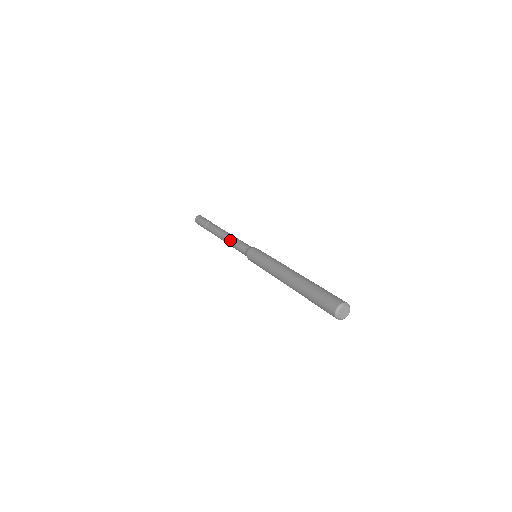
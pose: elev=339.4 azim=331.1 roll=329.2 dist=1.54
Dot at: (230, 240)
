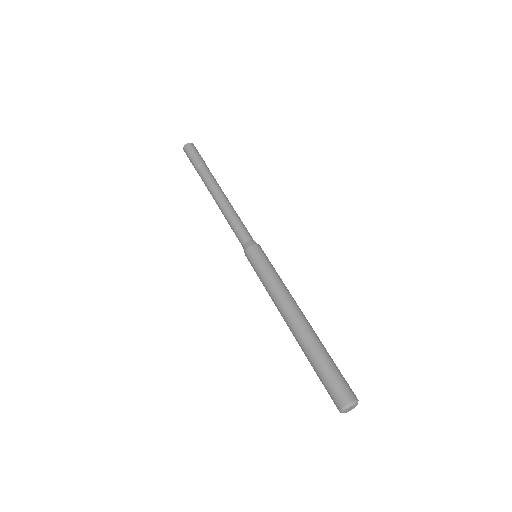
Dot at: (225, 218)
